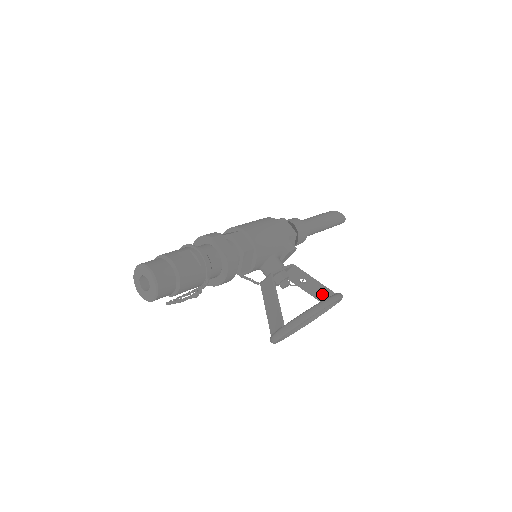
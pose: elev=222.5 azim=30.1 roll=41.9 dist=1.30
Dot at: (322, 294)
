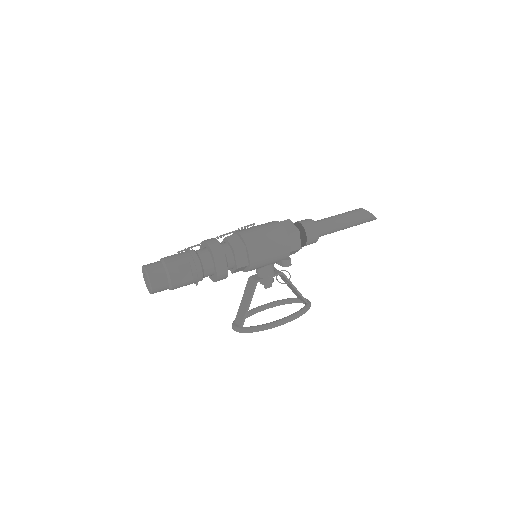
Dot at: (298, 295)
